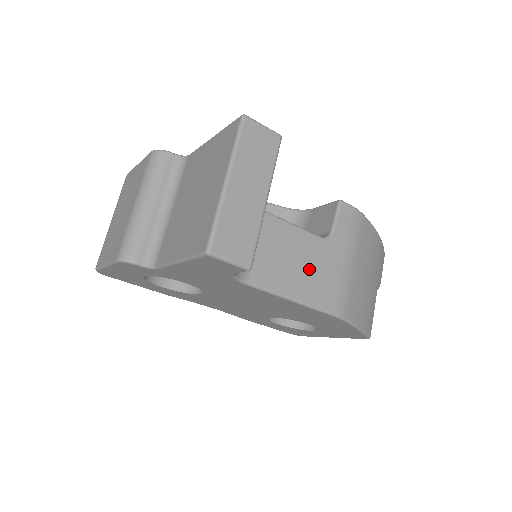
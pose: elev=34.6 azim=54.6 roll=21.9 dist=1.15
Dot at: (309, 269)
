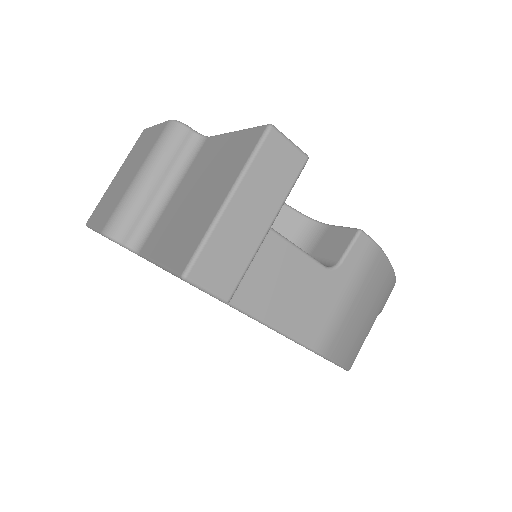
Dot at: (301, 299)
